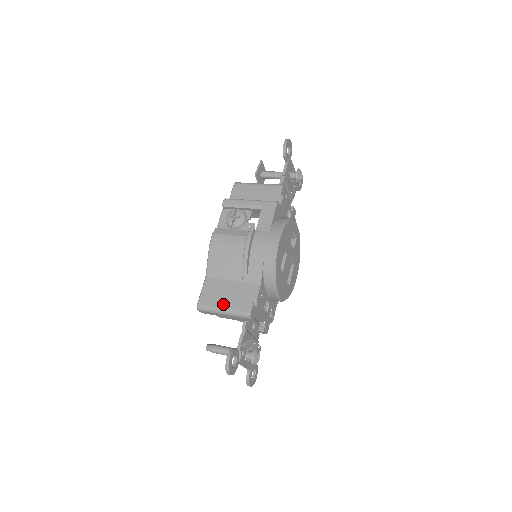
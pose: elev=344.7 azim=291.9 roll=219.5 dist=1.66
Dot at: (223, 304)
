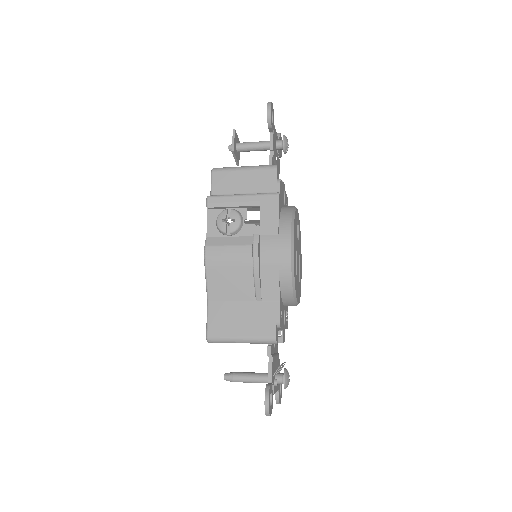
Dot at: (239, 332)
